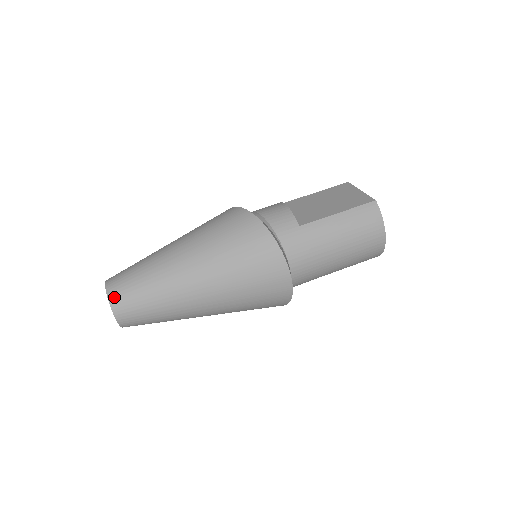
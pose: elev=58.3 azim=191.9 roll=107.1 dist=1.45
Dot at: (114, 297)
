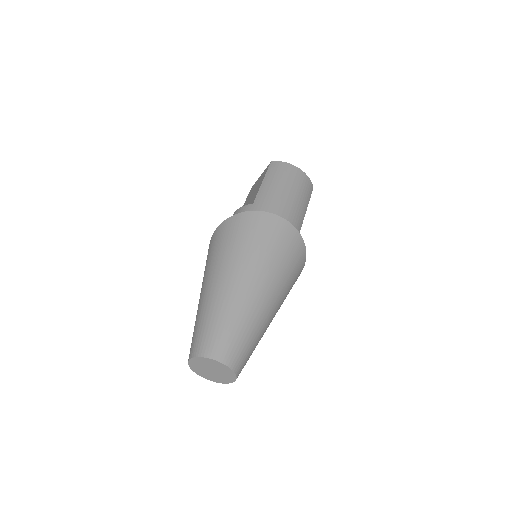
Dot at: (204, 351)
